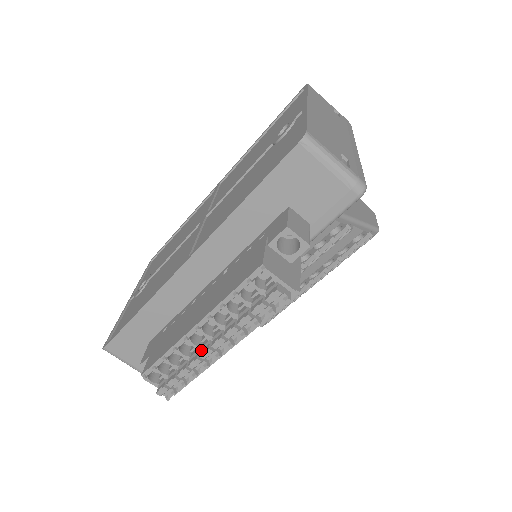
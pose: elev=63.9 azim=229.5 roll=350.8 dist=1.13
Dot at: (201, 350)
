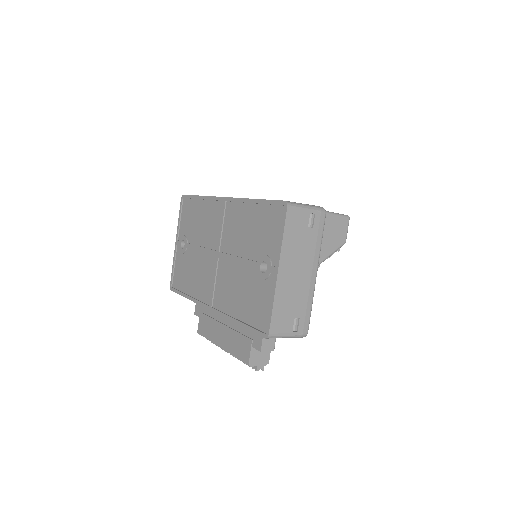
Dot at: occluded
